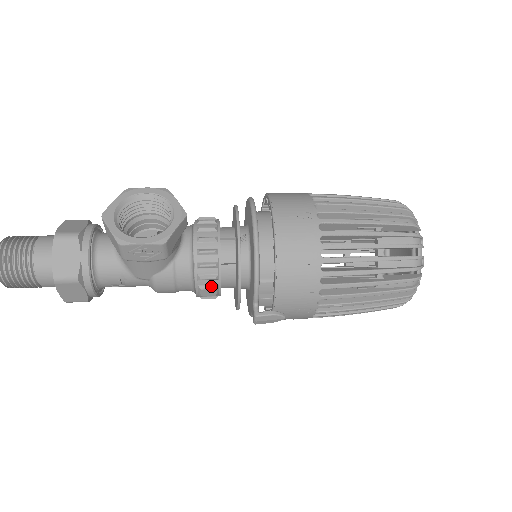
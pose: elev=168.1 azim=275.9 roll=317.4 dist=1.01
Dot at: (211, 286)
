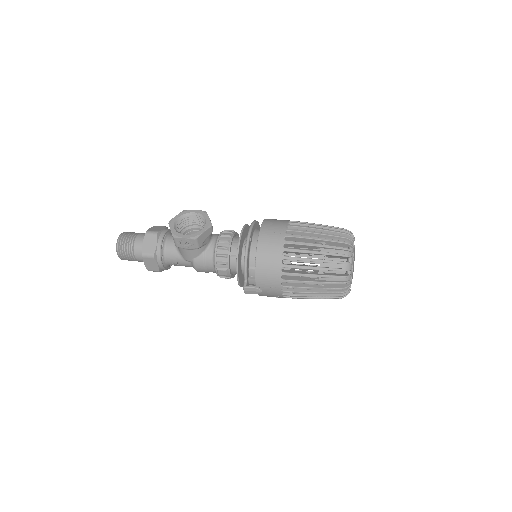
Dot at: (224, 269)
